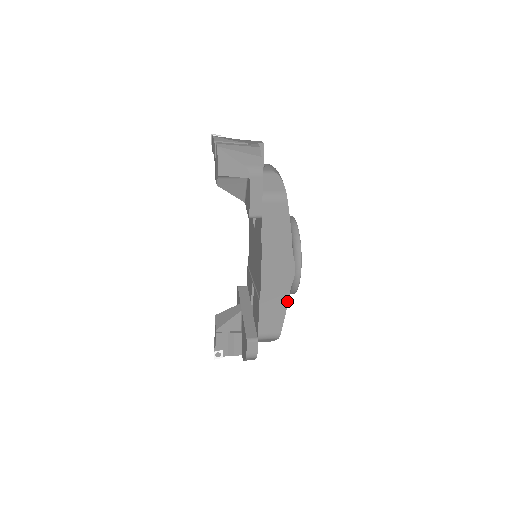
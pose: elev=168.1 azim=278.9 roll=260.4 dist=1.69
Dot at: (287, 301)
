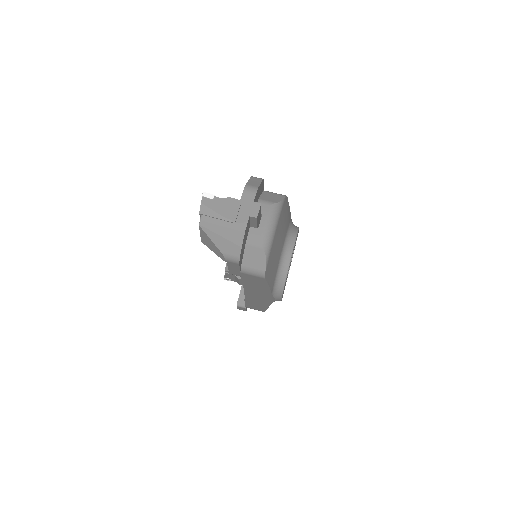
Dot at: occluded
